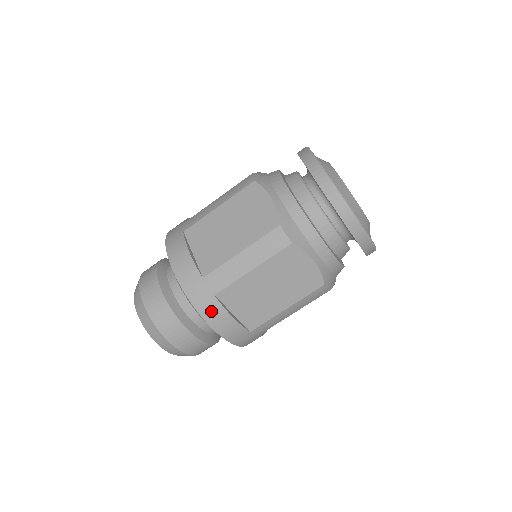
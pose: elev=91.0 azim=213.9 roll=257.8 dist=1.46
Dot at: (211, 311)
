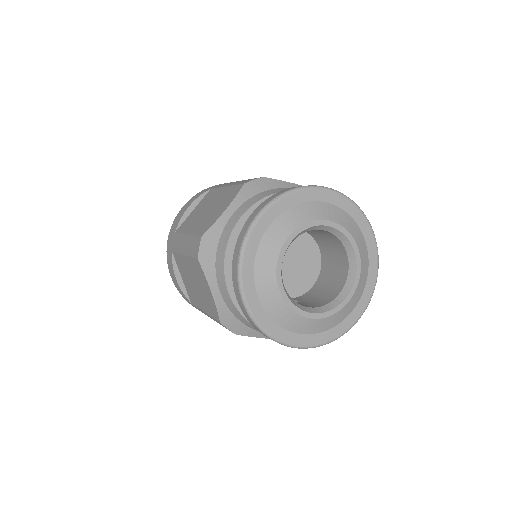
Dot at: (169, 261)
